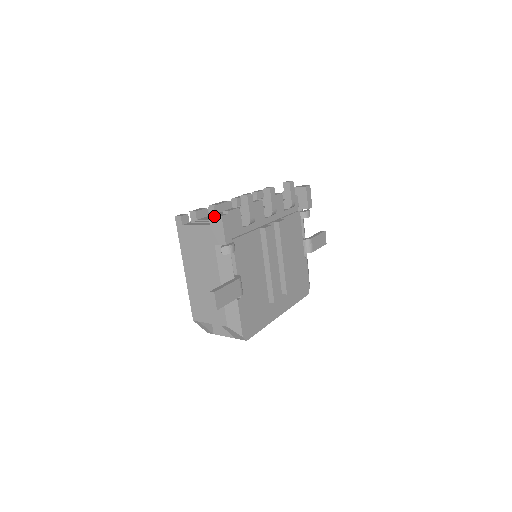
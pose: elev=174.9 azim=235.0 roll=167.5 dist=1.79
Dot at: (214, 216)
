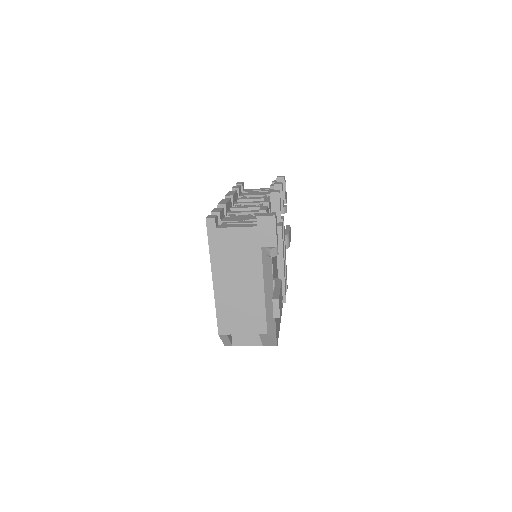
Dot at: (265, 216)
